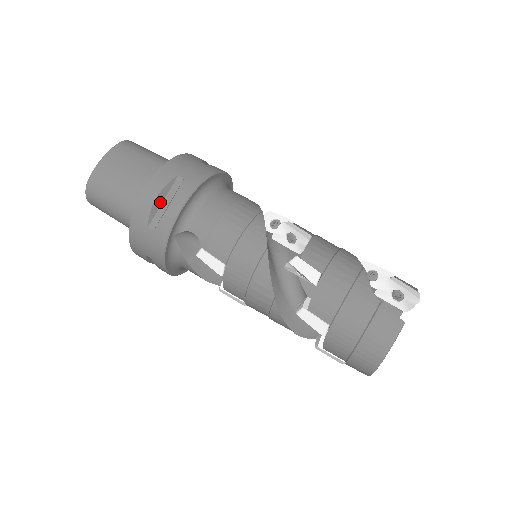
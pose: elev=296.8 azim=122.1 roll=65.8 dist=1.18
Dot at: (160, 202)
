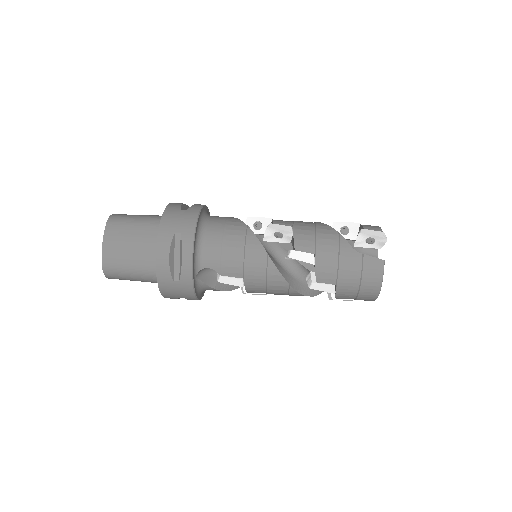
Dot at: (173, 259)
